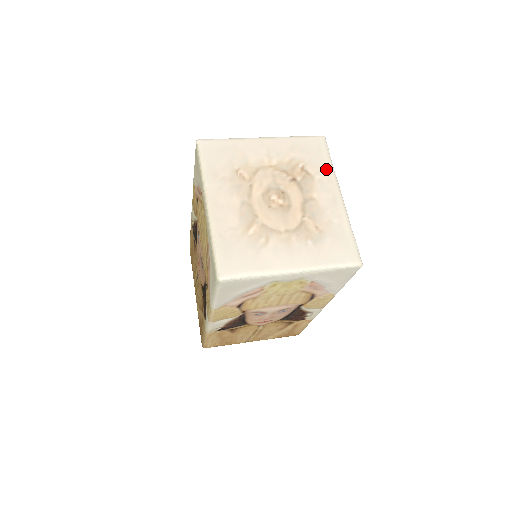
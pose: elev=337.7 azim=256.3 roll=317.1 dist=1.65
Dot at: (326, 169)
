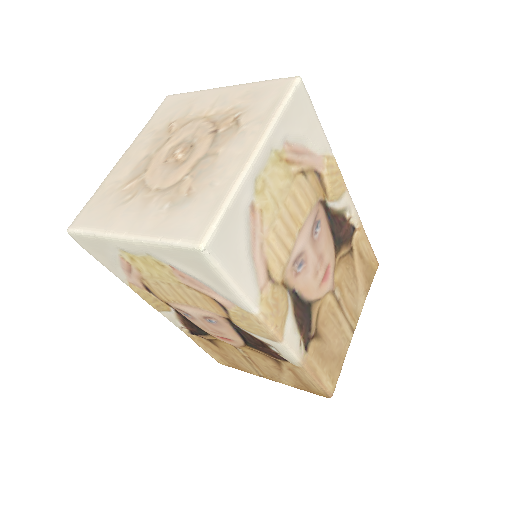
Dot at: (264, 117)
